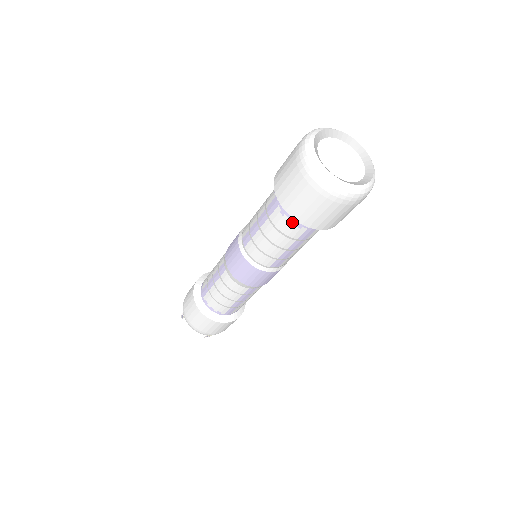
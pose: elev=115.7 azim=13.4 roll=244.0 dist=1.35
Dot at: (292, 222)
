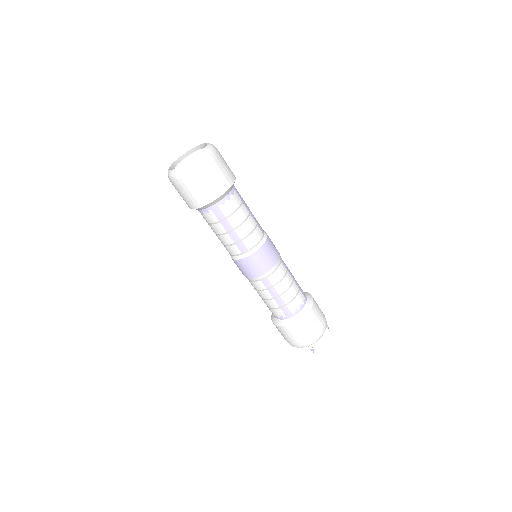
Dot at: (203, 212)
